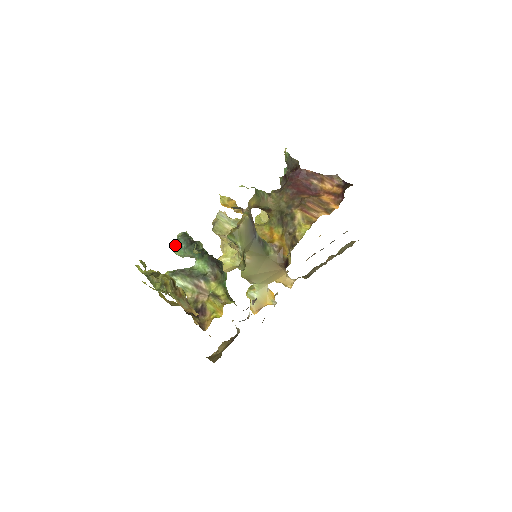
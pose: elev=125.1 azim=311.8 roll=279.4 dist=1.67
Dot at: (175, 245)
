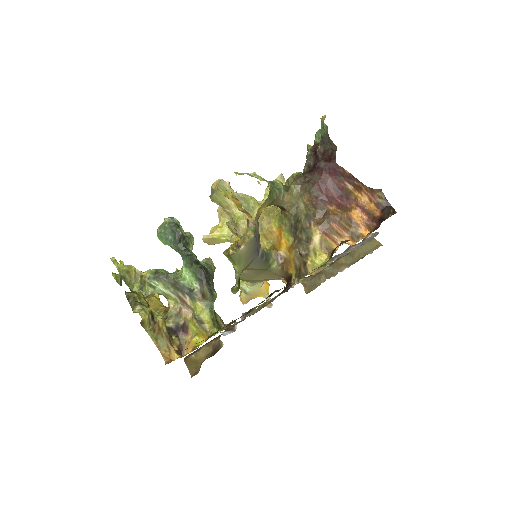
Dot at: (160, 233)
